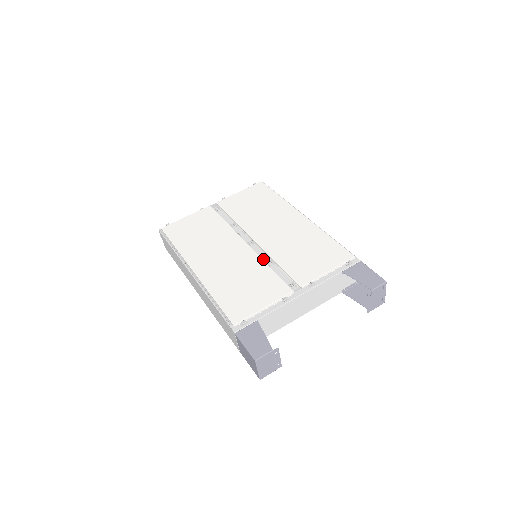
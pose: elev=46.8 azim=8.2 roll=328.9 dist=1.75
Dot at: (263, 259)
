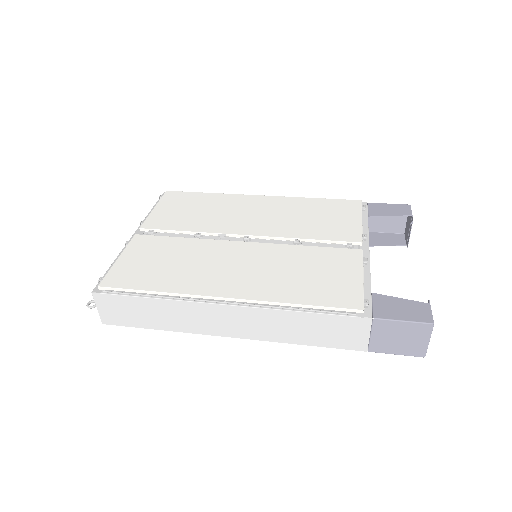
Dot at: occluded
